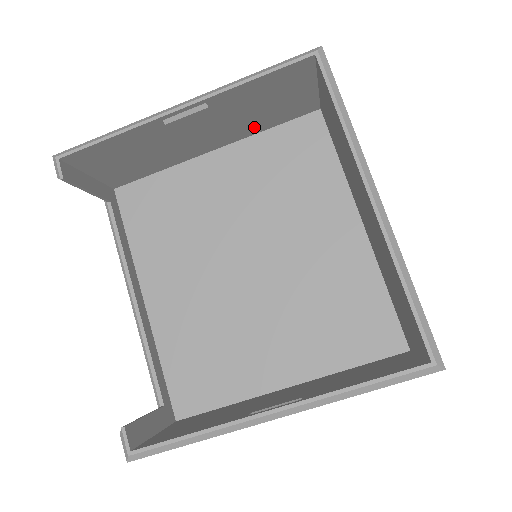
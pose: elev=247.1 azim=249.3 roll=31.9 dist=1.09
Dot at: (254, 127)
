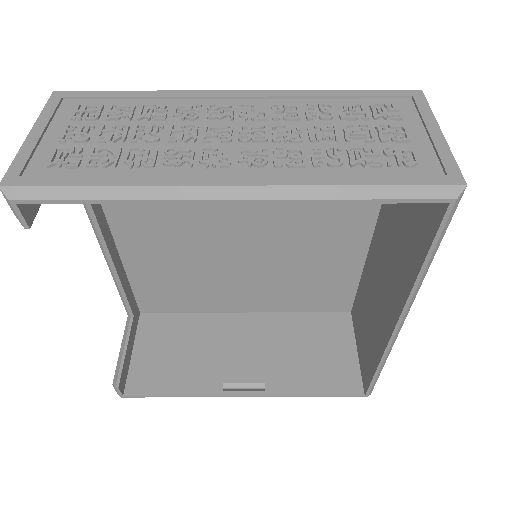
Dot at: occluded
